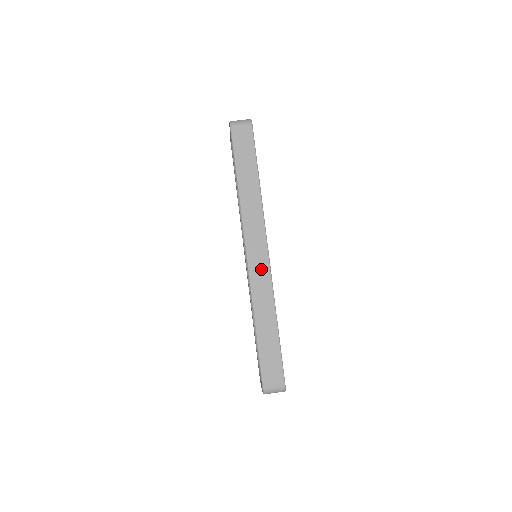
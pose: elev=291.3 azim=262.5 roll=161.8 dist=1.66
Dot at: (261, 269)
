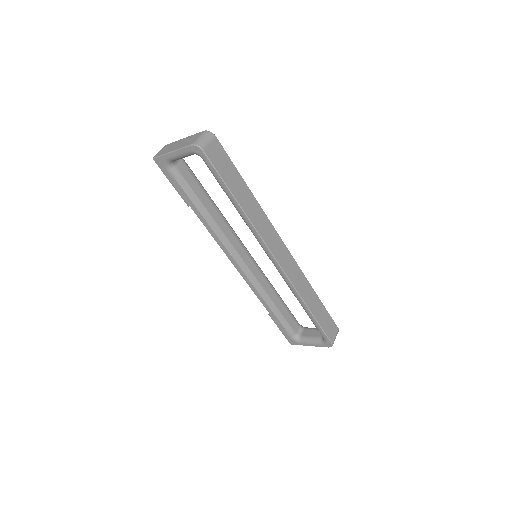
Dot at: (290, 263)
